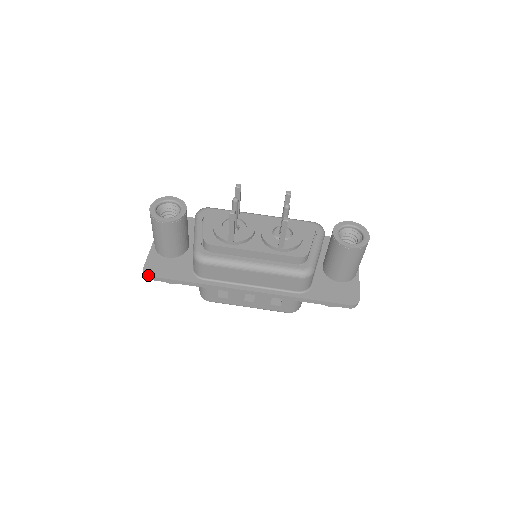
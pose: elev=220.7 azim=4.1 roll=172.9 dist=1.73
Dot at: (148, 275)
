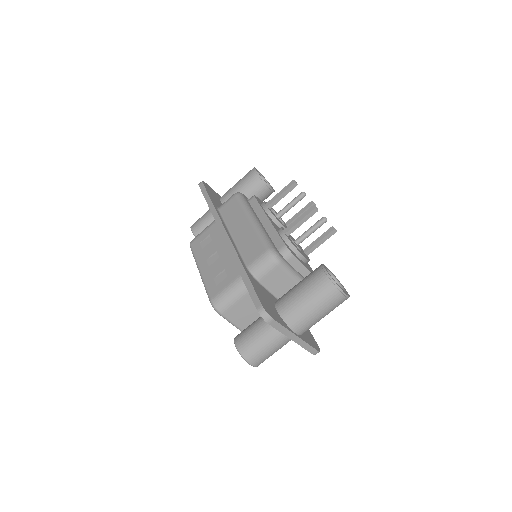
Dot at: (203, 181)
